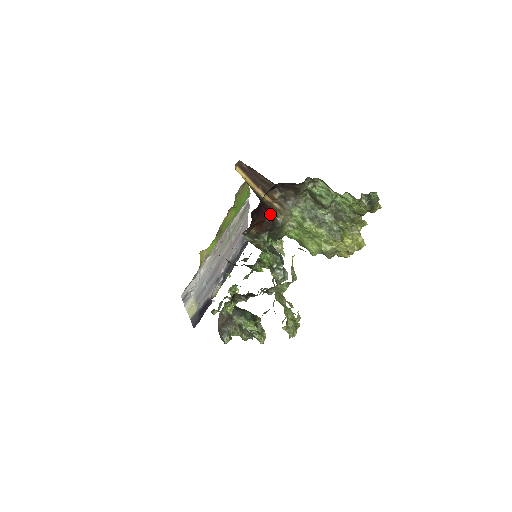
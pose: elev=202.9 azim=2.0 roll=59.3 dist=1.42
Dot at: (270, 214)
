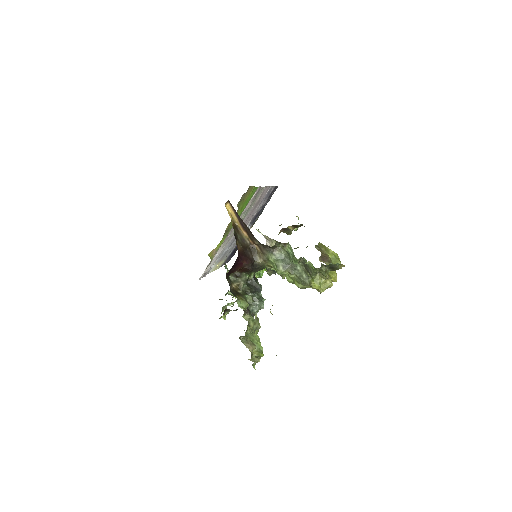
Dot at: (249, 261)
